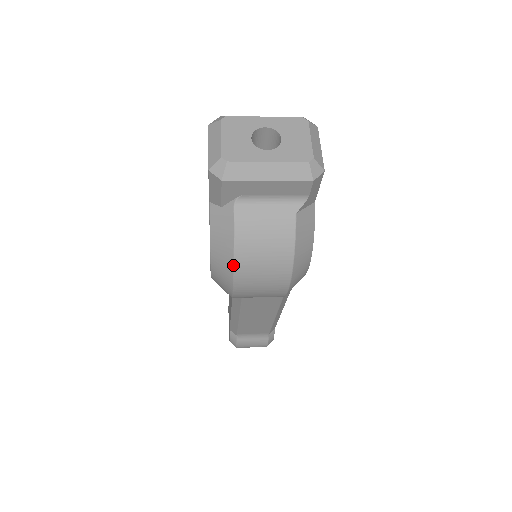
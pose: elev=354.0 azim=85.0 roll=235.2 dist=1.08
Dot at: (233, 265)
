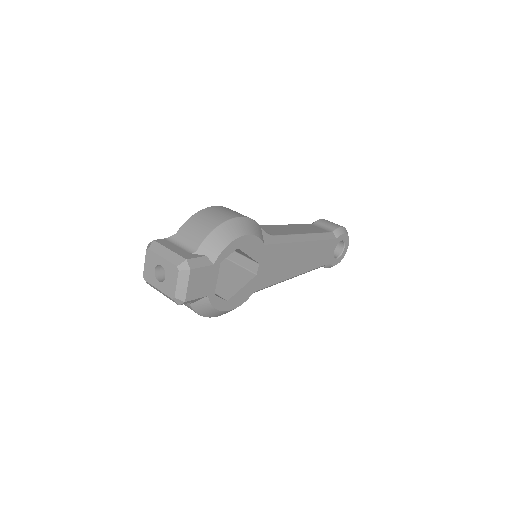
Dot at: occluded
